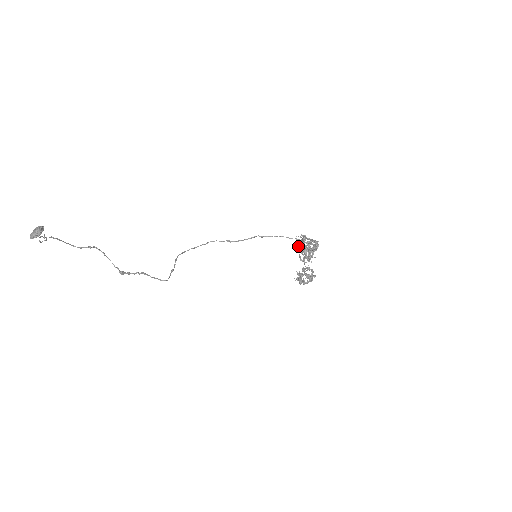
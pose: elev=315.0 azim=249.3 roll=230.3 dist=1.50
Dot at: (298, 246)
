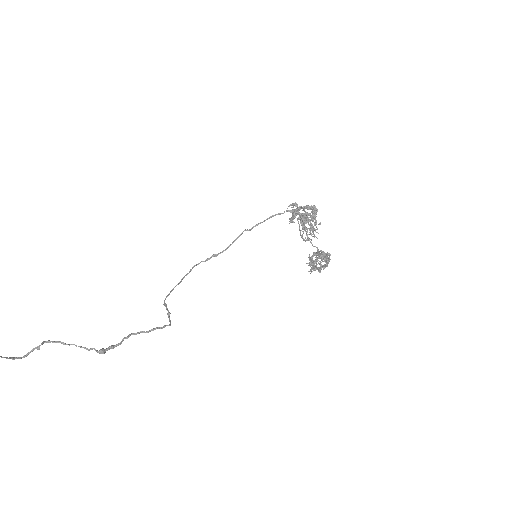
Dot at: (294, 222)
